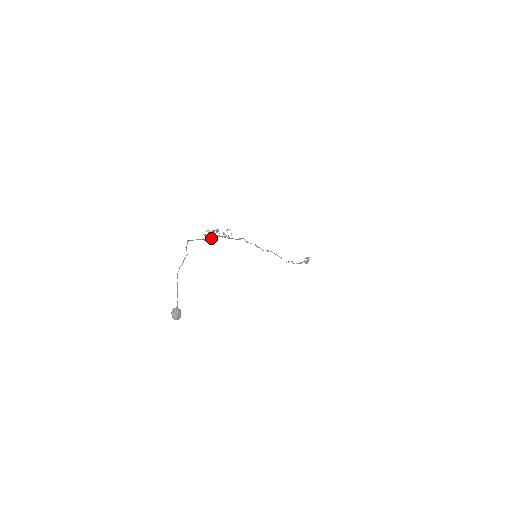
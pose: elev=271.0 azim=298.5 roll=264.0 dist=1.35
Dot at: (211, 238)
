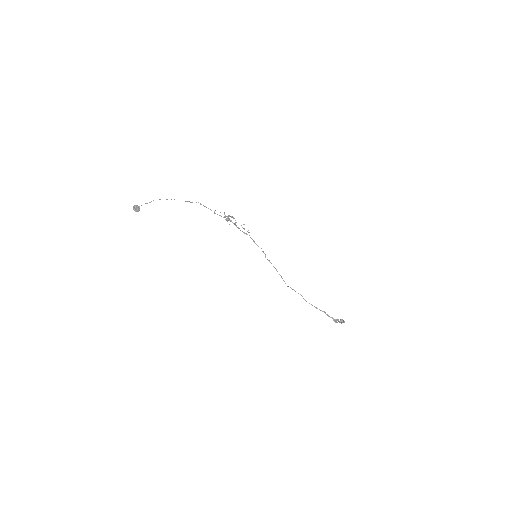
Dot at: (227, 219)
